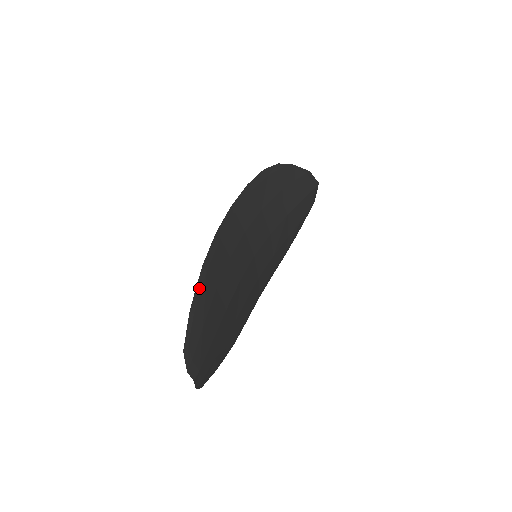
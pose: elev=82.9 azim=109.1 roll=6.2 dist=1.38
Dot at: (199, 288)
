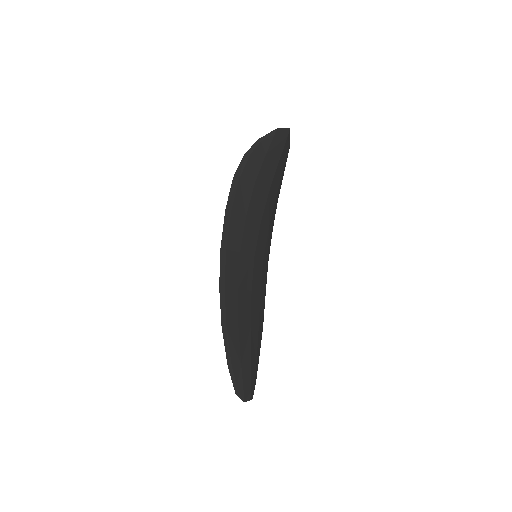
Dot at: (227, 344)
